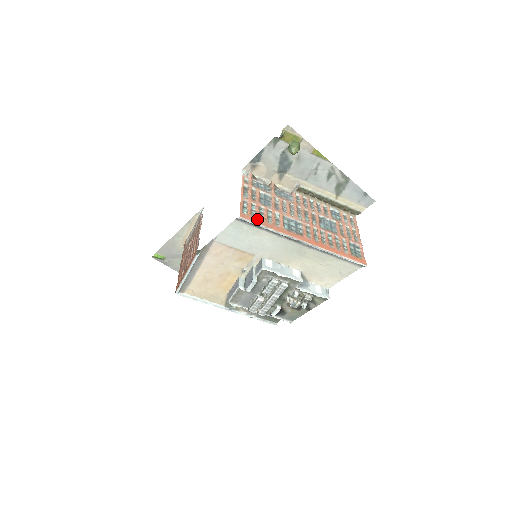
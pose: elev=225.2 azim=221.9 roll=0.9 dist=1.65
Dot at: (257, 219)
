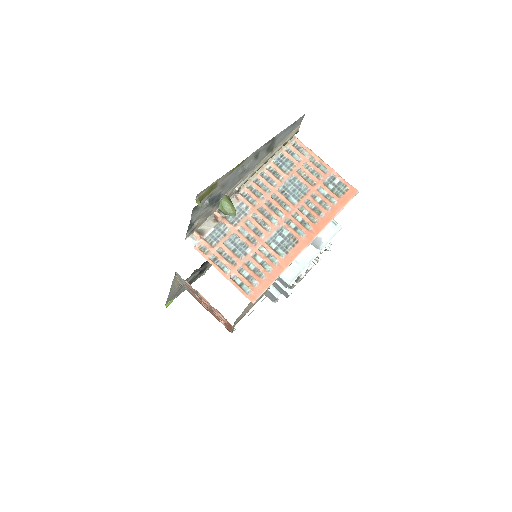
Dot at: (261, 283)
